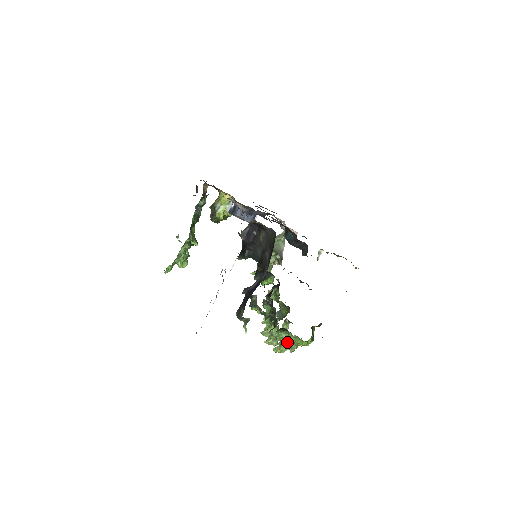
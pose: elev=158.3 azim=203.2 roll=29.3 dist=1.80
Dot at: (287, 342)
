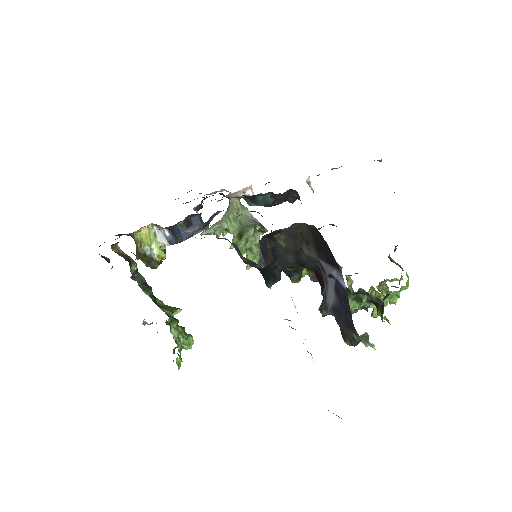
Dot at: (393, 301)
